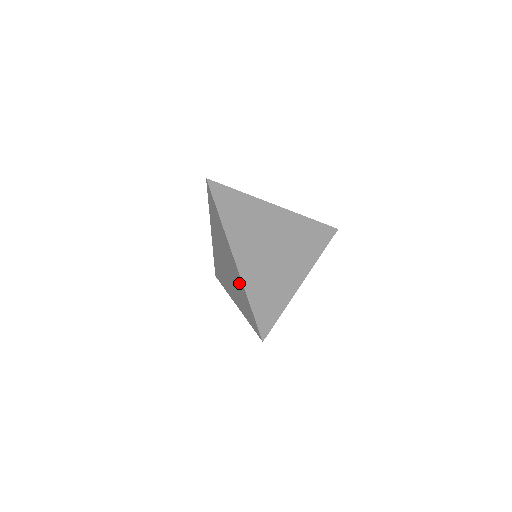
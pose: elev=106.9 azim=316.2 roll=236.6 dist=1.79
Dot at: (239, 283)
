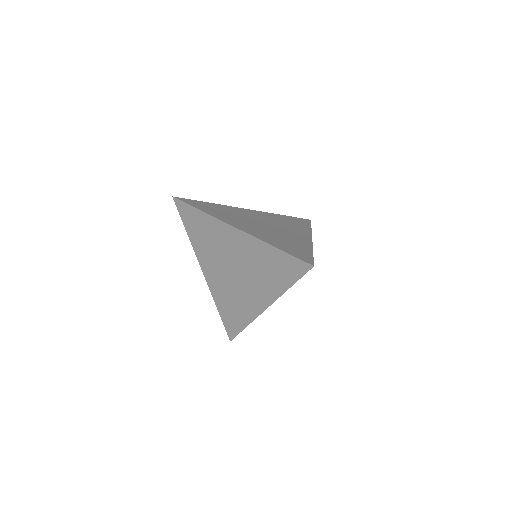
Dot at: (255, 251)
